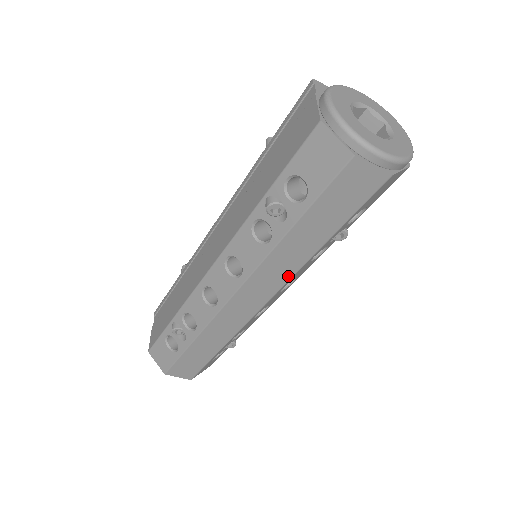
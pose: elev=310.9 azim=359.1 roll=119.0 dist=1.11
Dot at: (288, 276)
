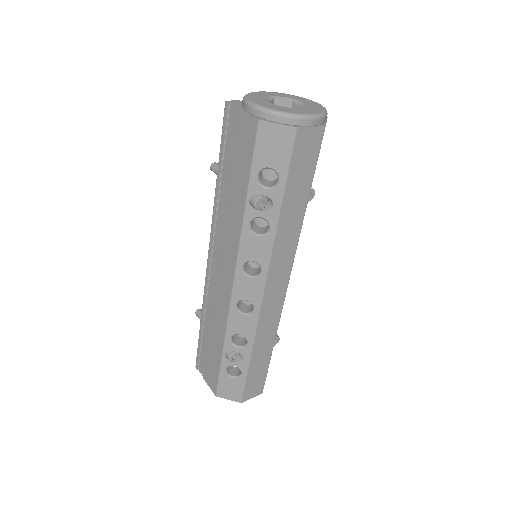
Dot at: (294, 248)
